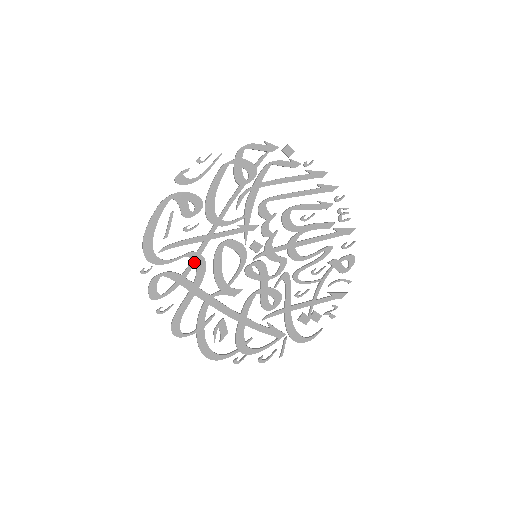
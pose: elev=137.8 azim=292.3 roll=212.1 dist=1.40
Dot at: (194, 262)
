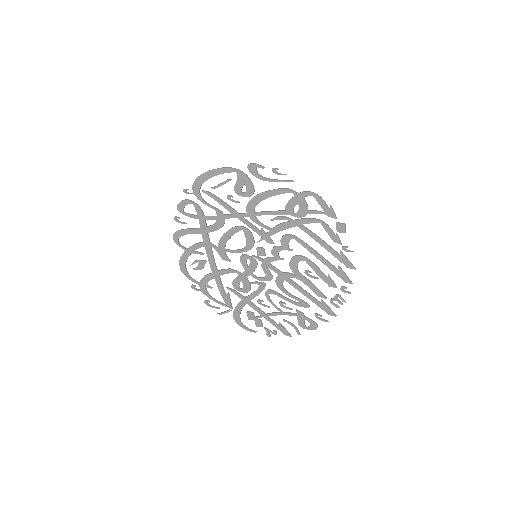
Dot at: (217, 218)
